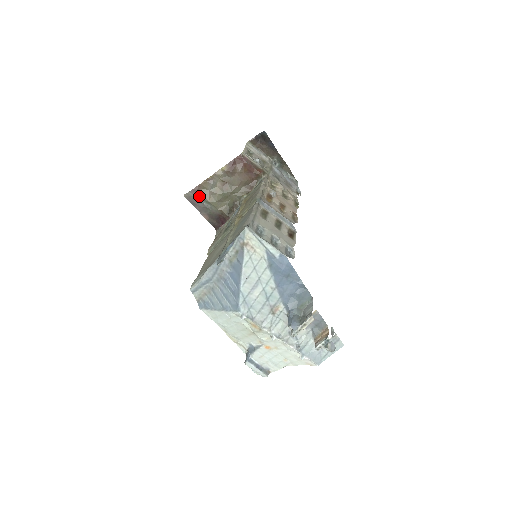
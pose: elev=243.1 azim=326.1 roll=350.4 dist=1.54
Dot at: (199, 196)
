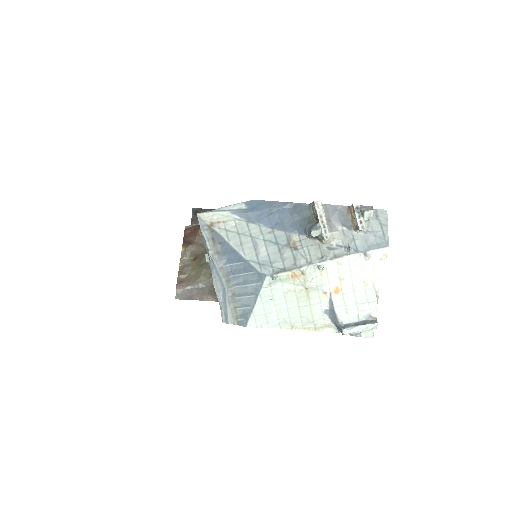
Dot at: (186, 286)
